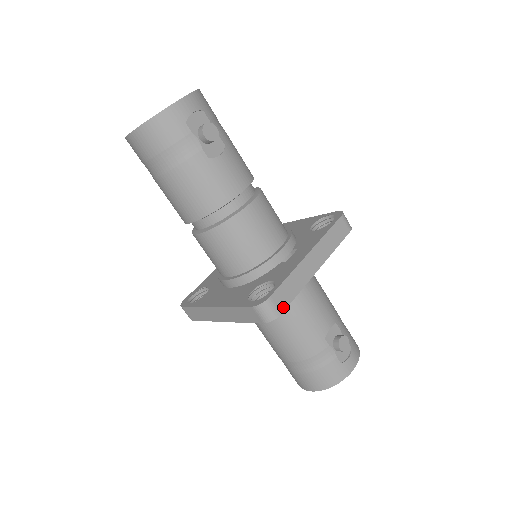
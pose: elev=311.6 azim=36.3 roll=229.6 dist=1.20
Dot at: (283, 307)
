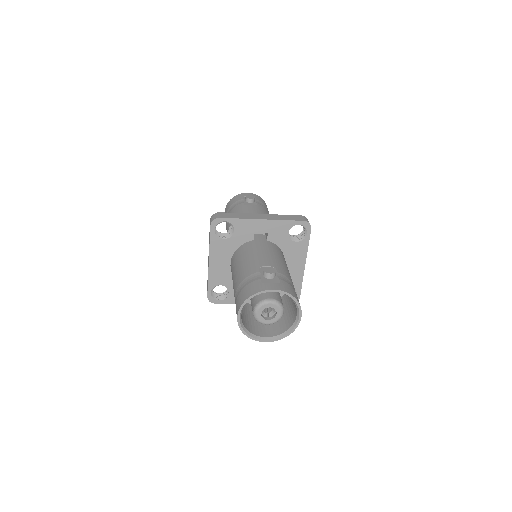
Dot at: (223, 217)
